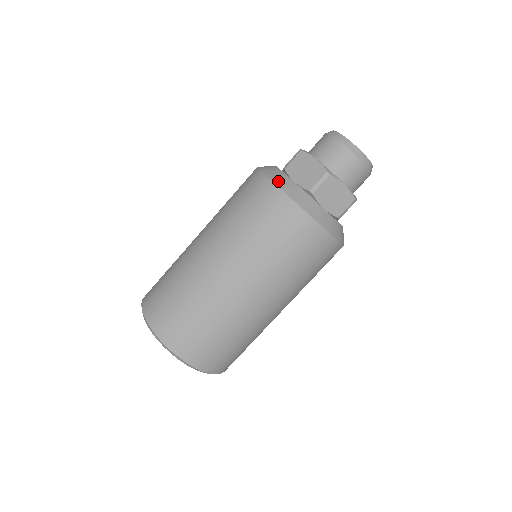
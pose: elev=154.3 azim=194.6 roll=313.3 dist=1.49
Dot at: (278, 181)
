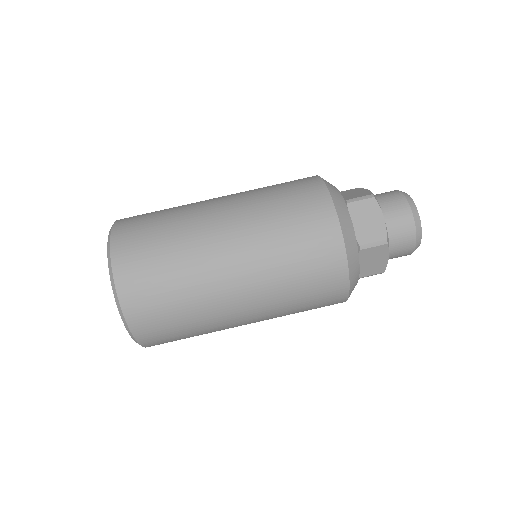
Dot at: (342, 219)
